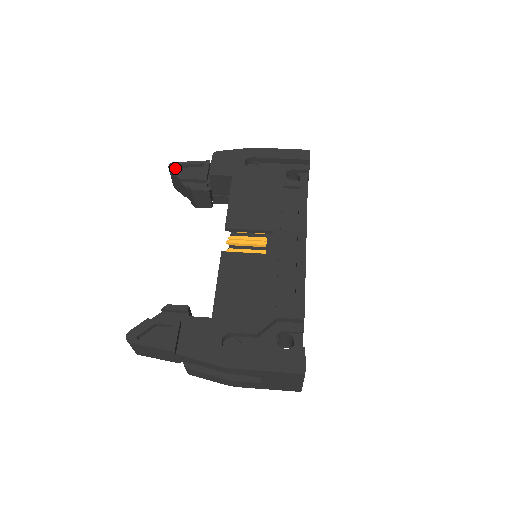
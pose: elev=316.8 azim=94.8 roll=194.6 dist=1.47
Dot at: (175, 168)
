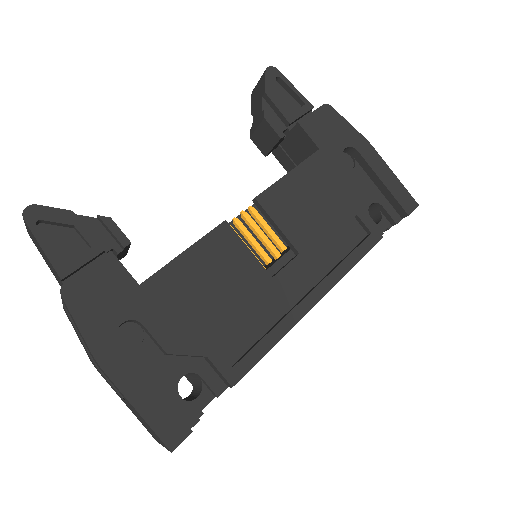
Dot at: (272, 76)
